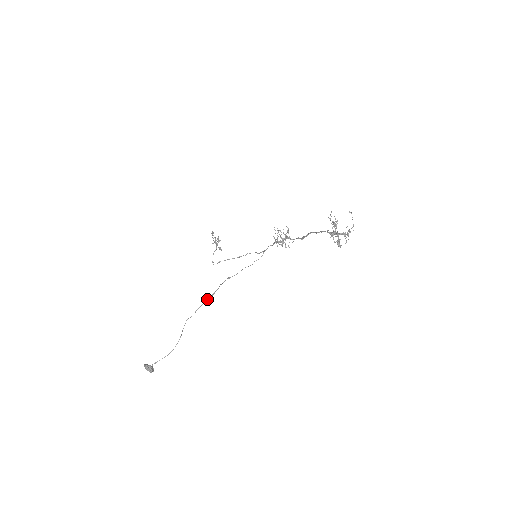
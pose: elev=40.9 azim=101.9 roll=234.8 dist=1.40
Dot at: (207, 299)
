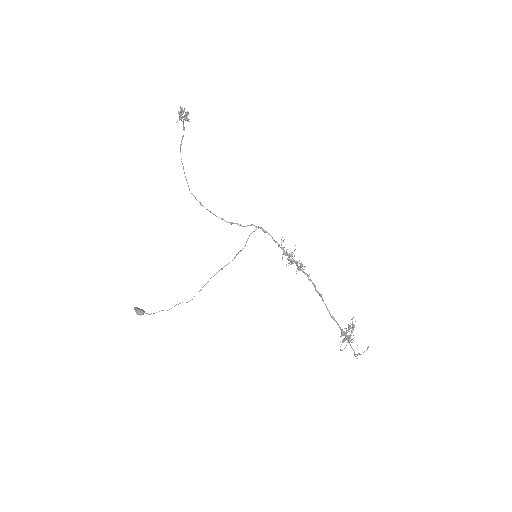
Dot at: (199, 291)
